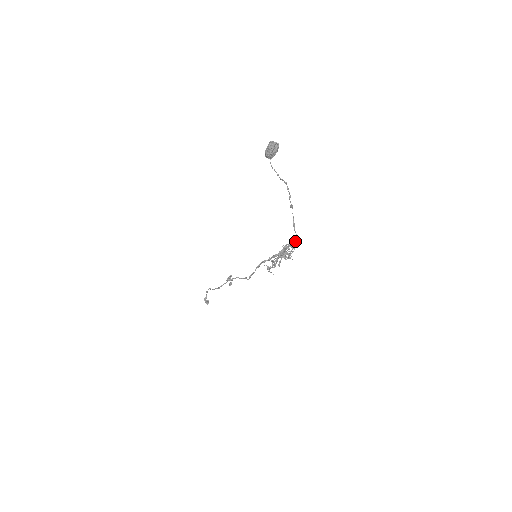
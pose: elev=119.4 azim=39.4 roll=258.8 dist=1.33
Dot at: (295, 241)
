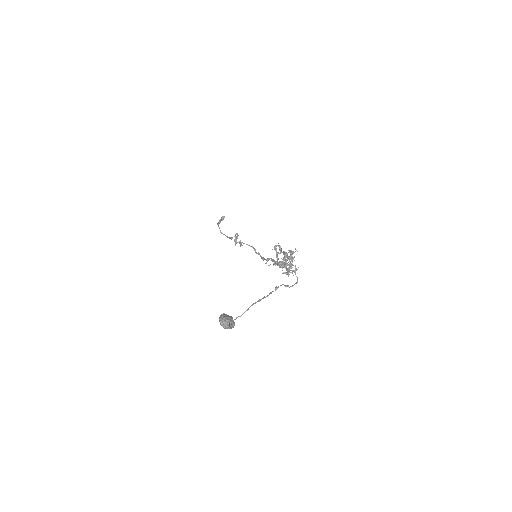
Dot at: occluded
